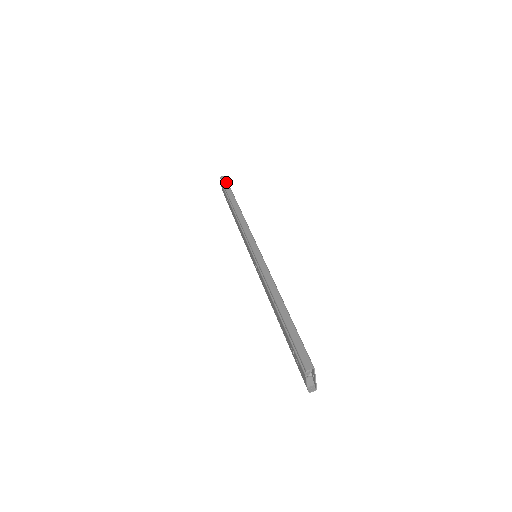
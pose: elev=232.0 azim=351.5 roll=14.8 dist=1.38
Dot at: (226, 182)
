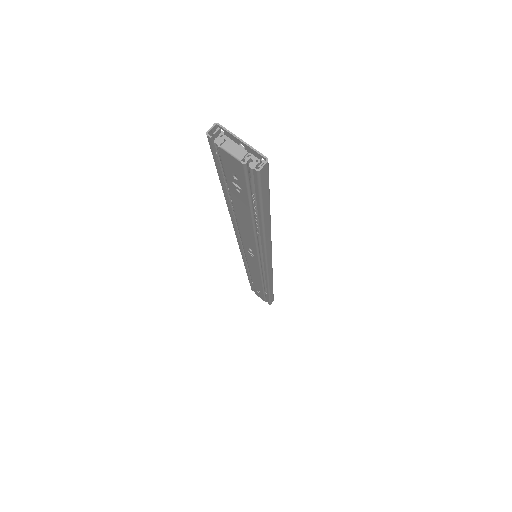
Dot at: occluded
